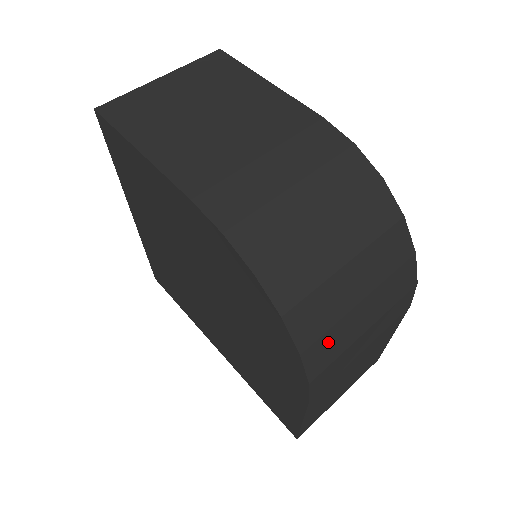
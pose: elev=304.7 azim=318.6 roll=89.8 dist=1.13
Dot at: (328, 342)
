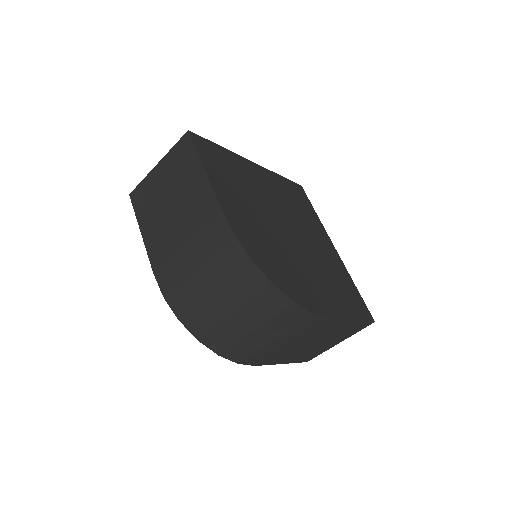
Dot at: (239, 349)
